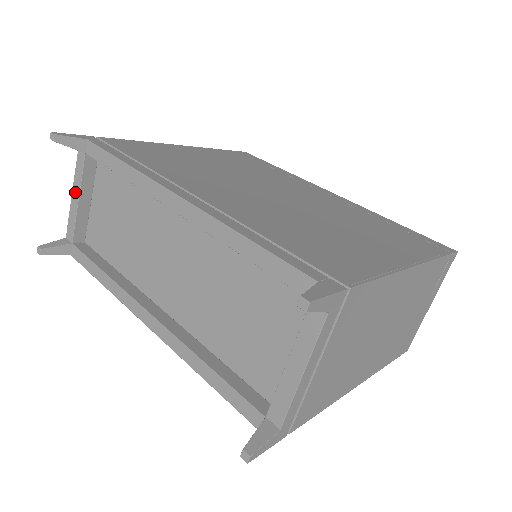
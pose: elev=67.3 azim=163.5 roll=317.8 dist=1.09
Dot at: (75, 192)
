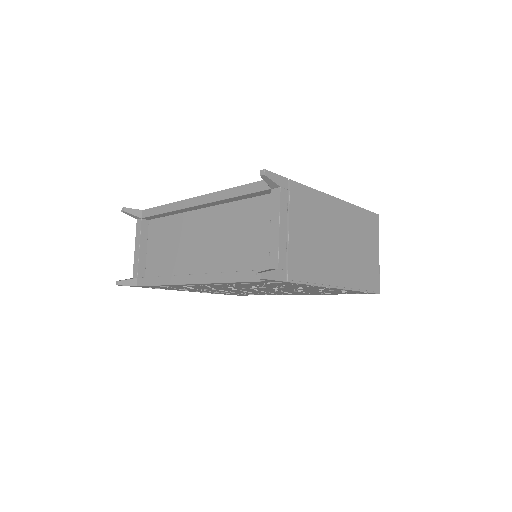
Dot at: (137, 245)
